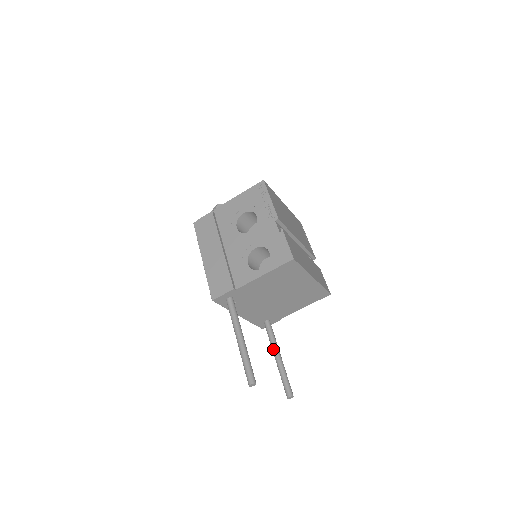
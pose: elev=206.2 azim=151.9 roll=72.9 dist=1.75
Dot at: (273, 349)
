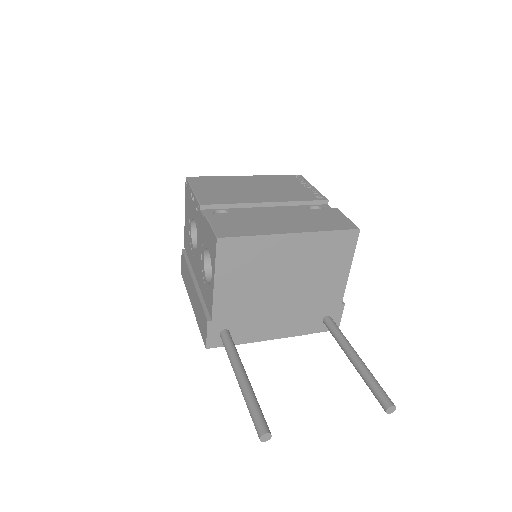
Dot at: occluded
